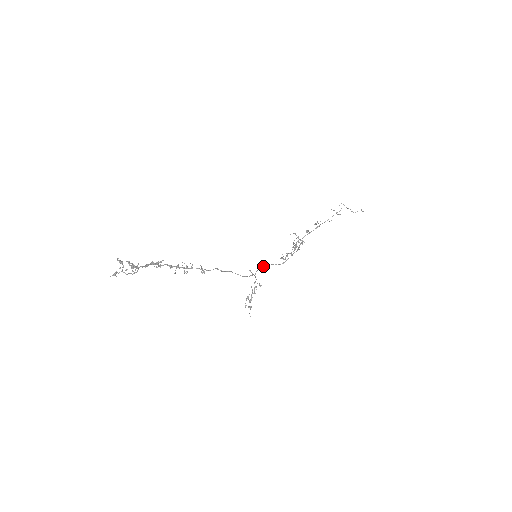
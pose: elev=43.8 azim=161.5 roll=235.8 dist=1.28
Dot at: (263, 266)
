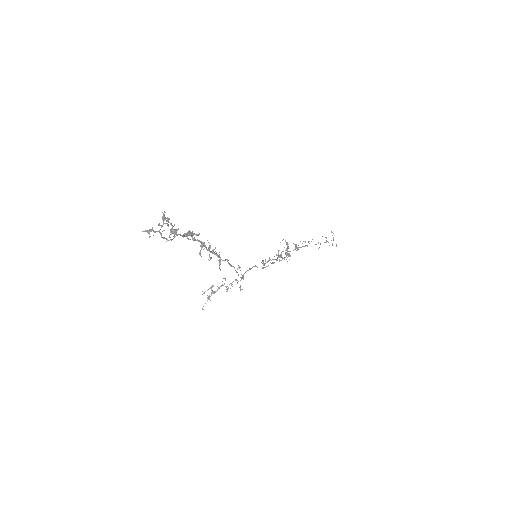
Dot at: (252, 267)
